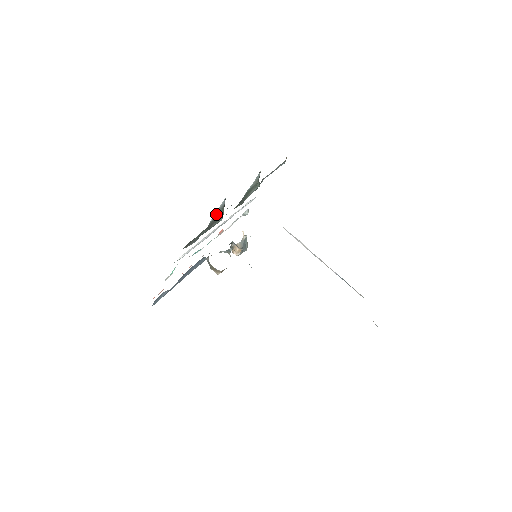
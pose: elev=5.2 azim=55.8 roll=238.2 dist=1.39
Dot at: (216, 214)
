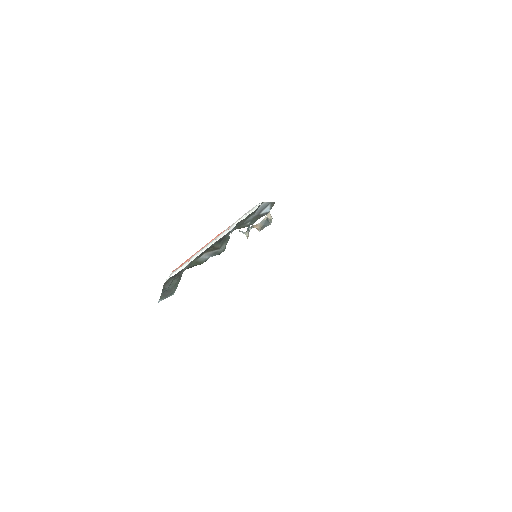
Dot at: (182, 273)
